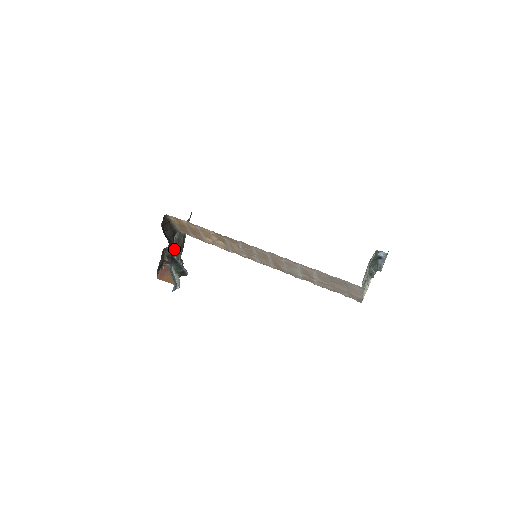
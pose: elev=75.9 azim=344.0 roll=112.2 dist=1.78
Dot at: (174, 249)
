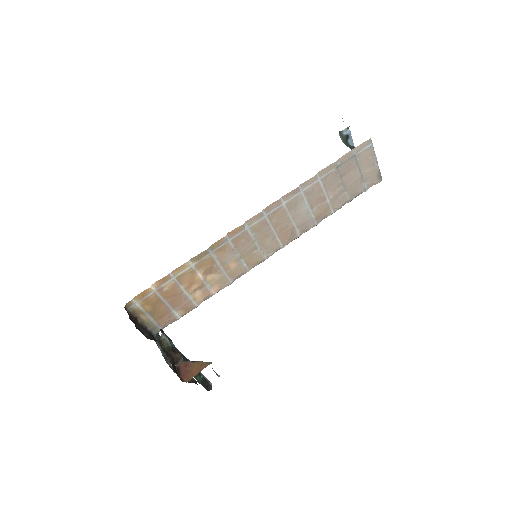
Dot at: occluded
